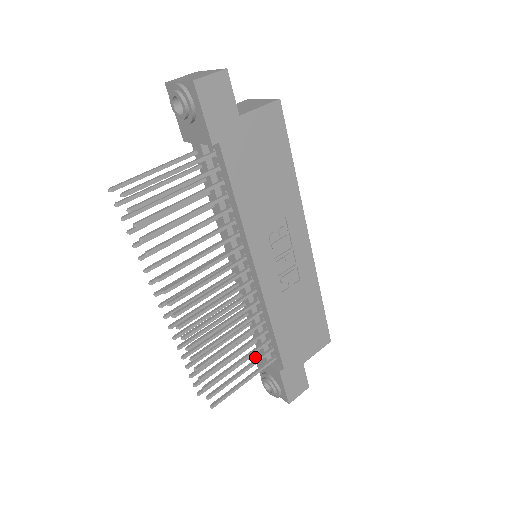
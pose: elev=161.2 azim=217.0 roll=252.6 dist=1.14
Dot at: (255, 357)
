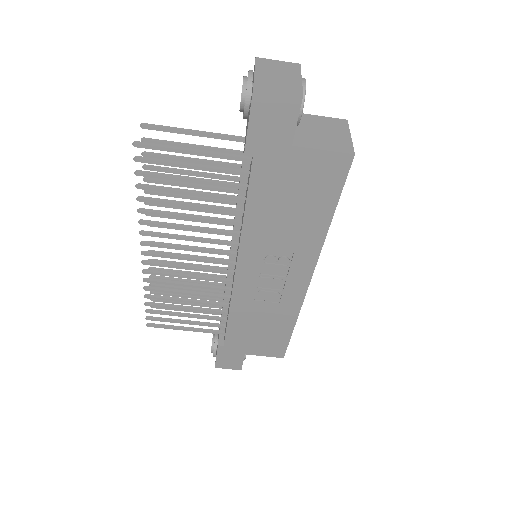
Dot at: occluded
